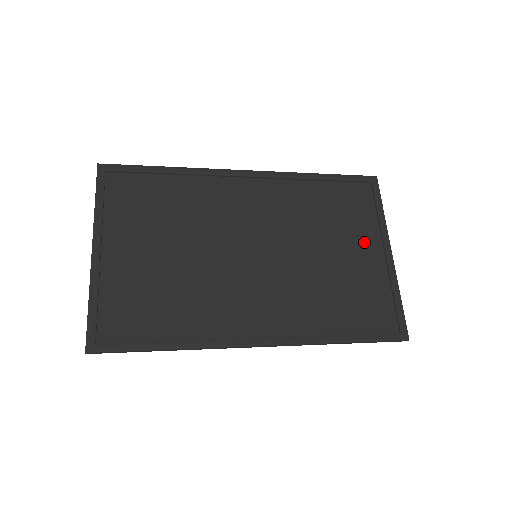
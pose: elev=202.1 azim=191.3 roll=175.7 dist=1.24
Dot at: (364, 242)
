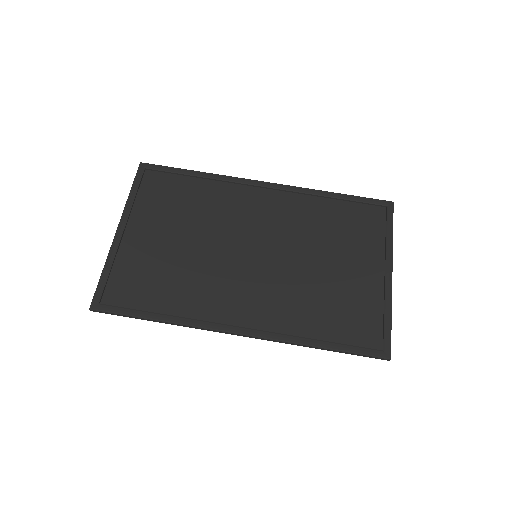
Dot at: (365, 260)
